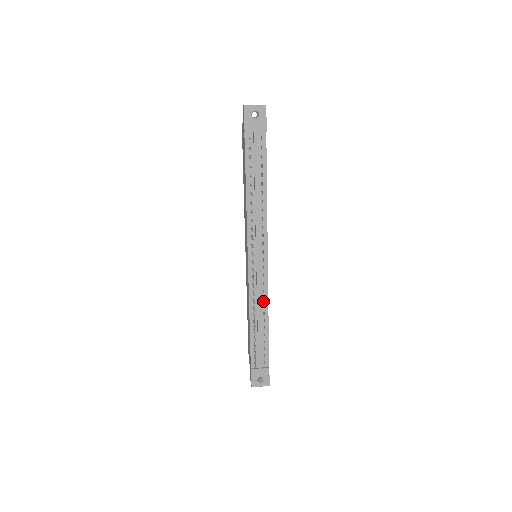
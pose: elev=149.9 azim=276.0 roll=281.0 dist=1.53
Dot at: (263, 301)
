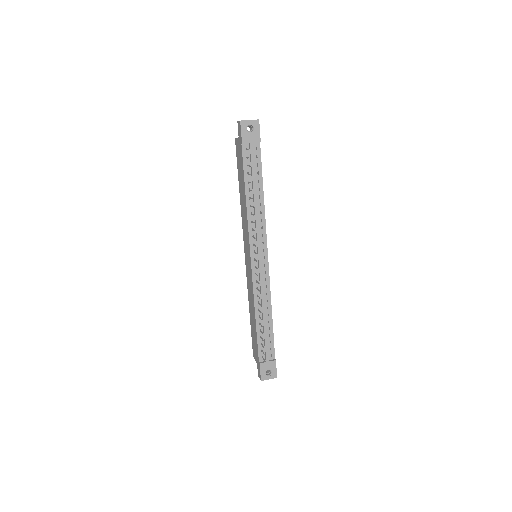
Dot at: (266, 296)
